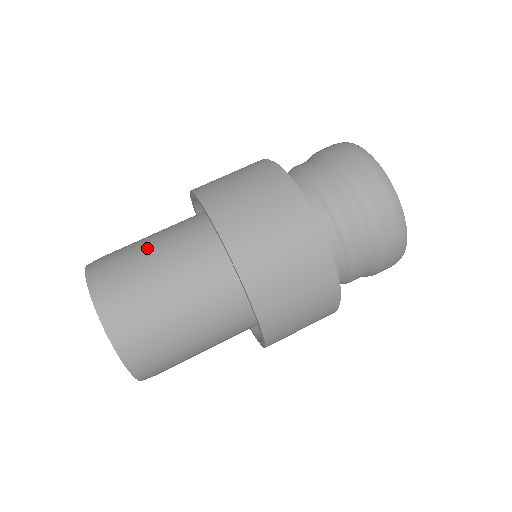
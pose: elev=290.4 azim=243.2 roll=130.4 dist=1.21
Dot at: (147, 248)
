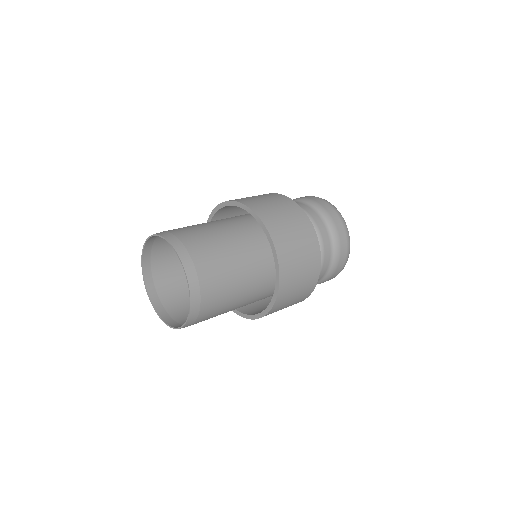
Dot at: occluded
